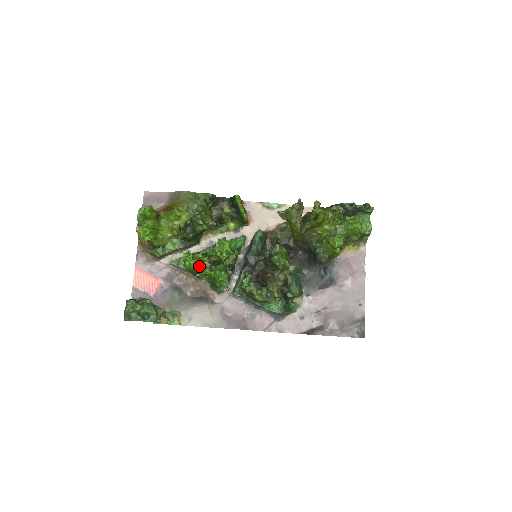
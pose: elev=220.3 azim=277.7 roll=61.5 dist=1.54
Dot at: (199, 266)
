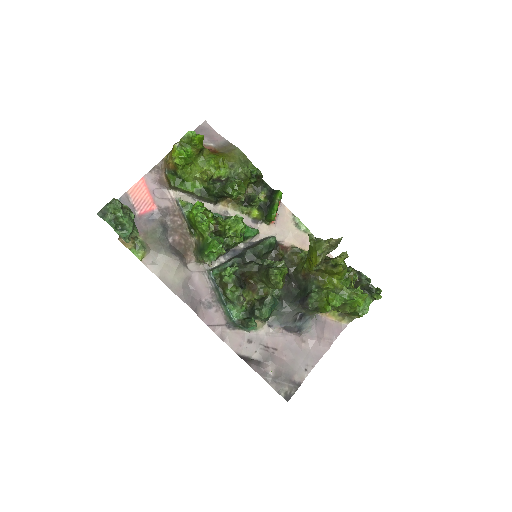
Dot at: (205, 223)
